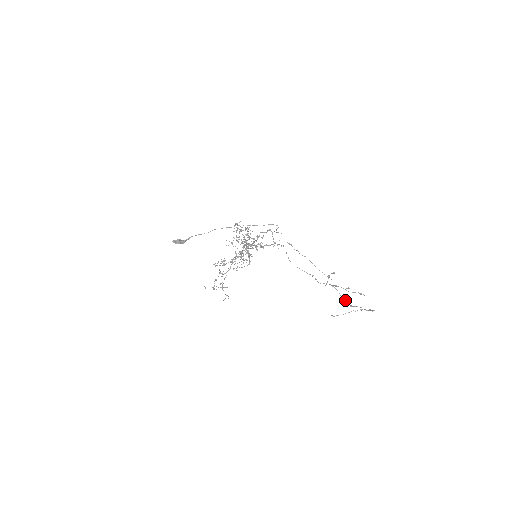
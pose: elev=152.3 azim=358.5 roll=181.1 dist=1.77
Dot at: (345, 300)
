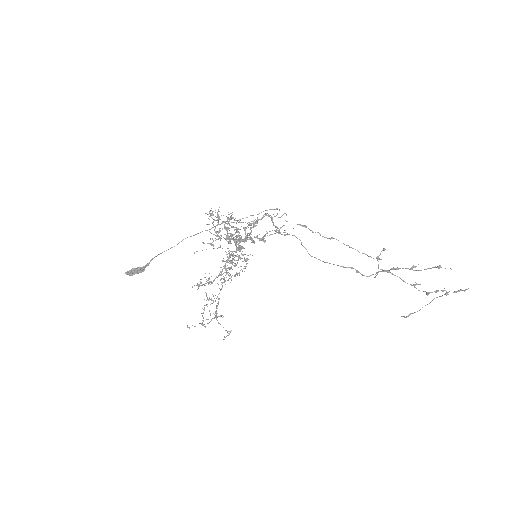
Dot at: (415, 287)
